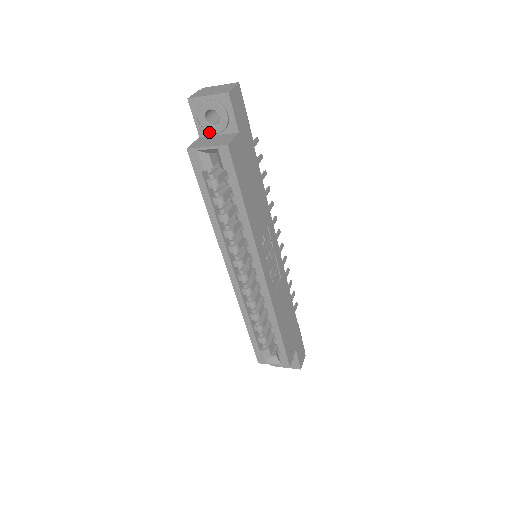
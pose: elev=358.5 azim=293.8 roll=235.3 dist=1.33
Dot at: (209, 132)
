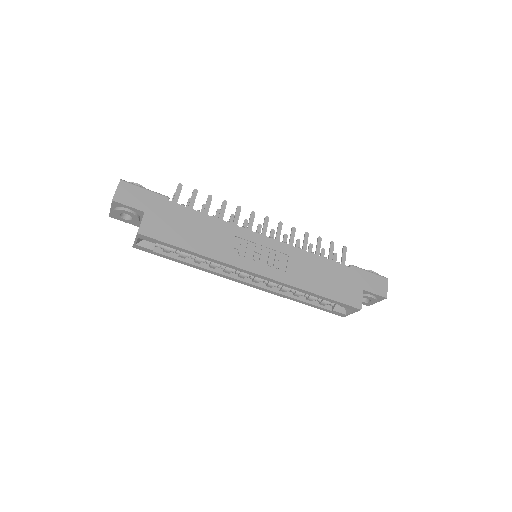
Dot at: (136, 223)
